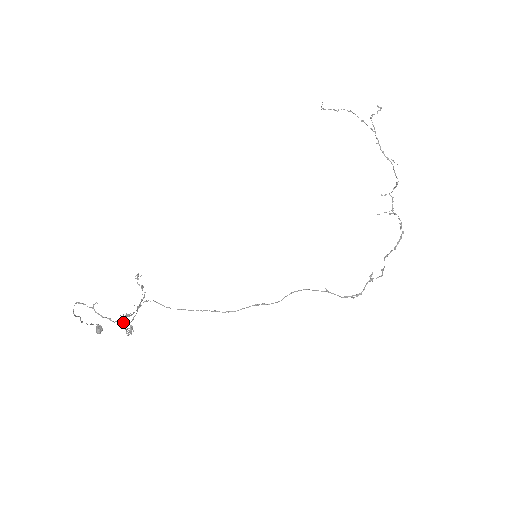
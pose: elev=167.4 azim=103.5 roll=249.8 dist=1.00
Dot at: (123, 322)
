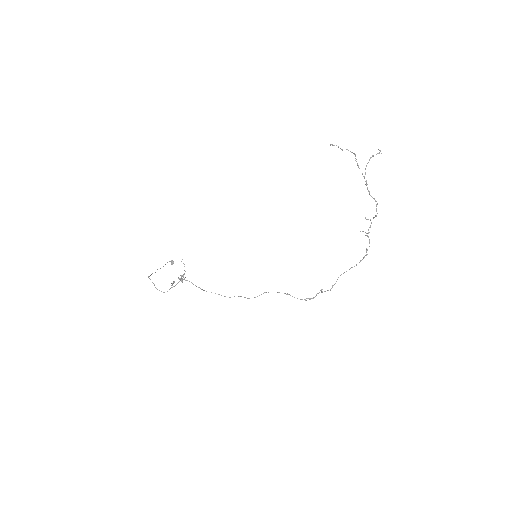
Dot at: occluded
